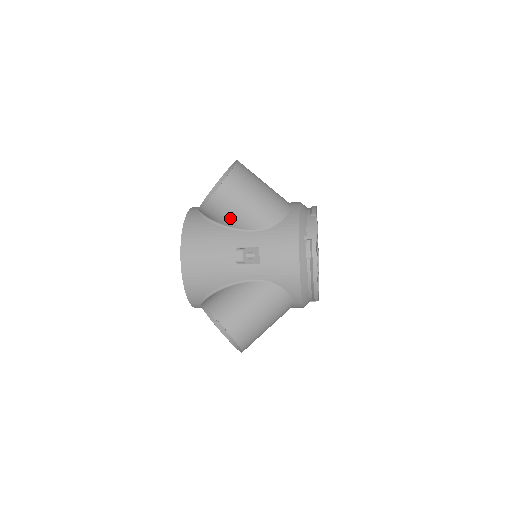
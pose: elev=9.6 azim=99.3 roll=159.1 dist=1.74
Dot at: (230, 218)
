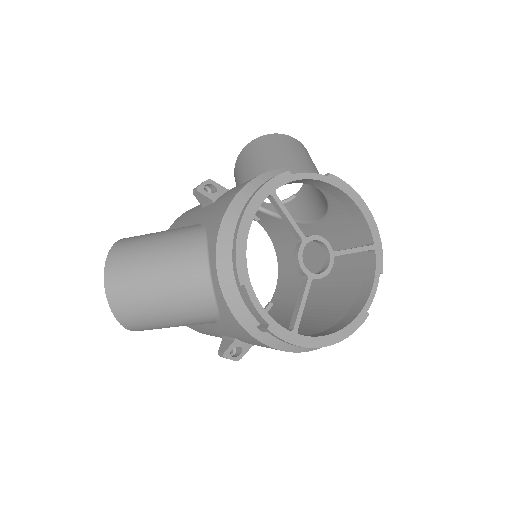
Dot at: (241, 174)
